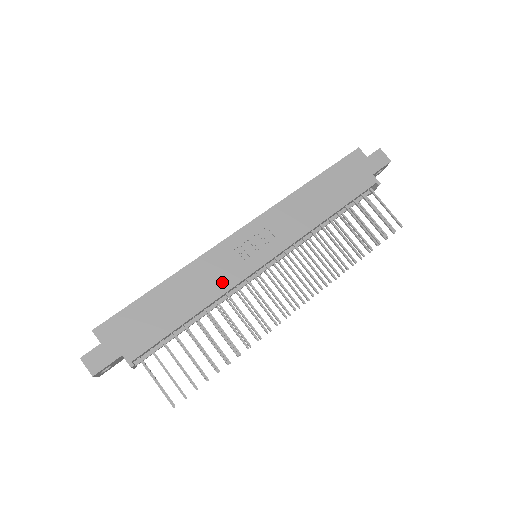
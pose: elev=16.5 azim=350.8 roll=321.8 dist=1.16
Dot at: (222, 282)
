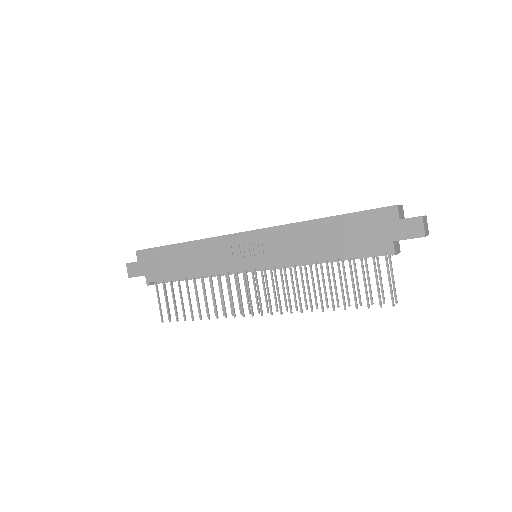
Dot at: (216, 265)
